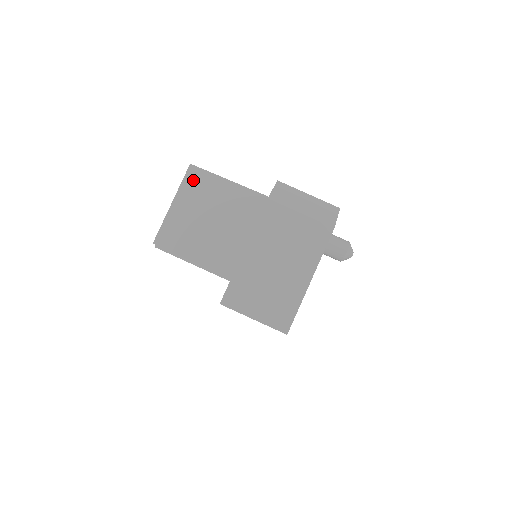
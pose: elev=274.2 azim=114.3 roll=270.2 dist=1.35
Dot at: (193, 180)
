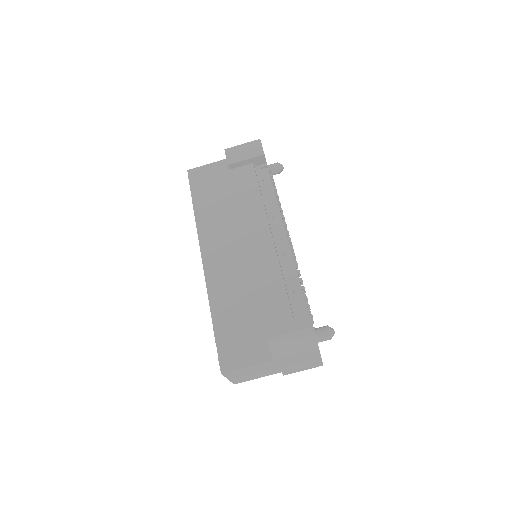
Dot at: (229, 374)
